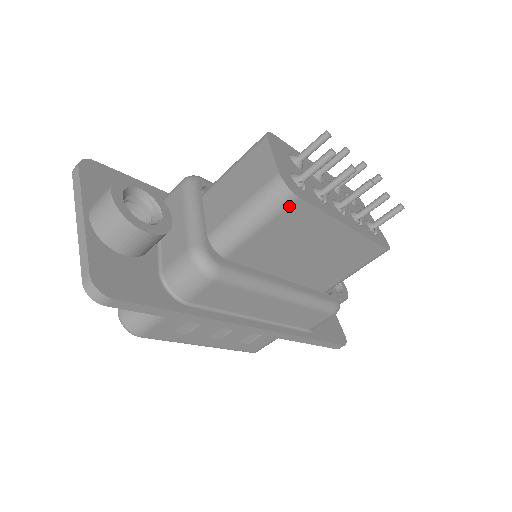
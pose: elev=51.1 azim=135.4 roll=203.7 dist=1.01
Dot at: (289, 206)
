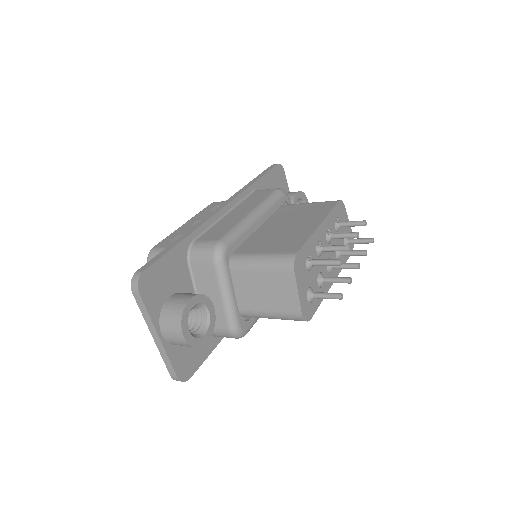
Dot at: occluded
